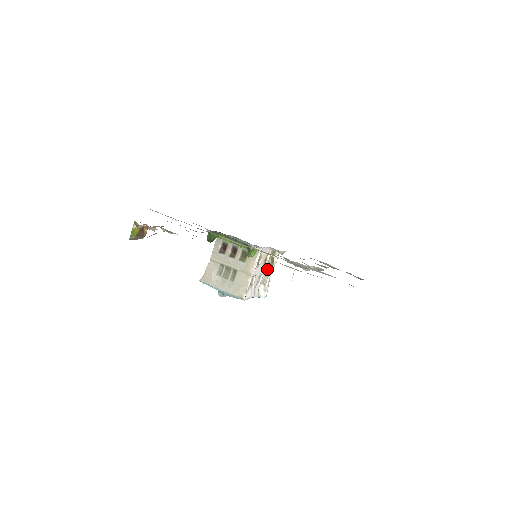
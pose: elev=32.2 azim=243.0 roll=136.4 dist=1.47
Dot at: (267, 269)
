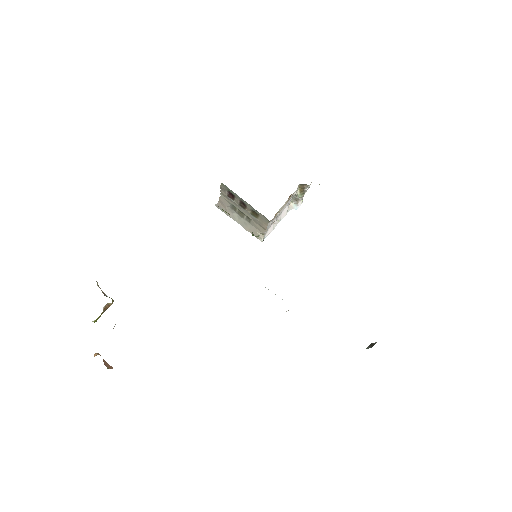
Dot at: occluded
